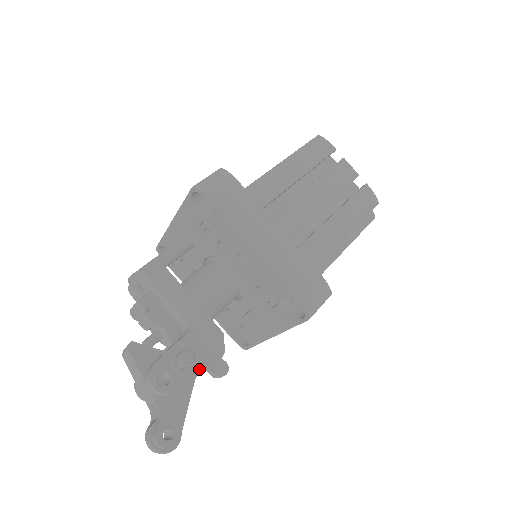
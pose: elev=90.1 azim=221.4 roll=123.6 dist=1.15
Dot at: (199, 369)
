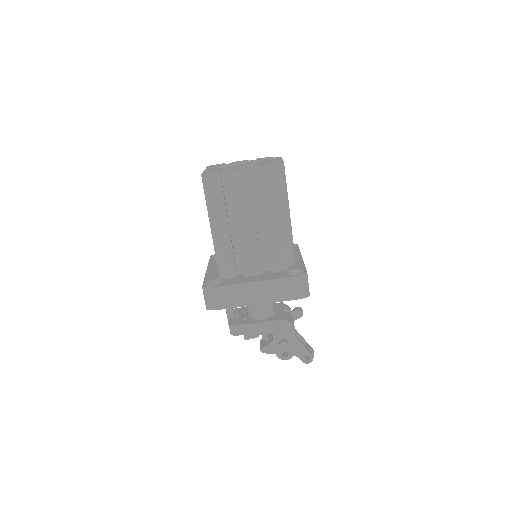
Dot at: (292, 339)
